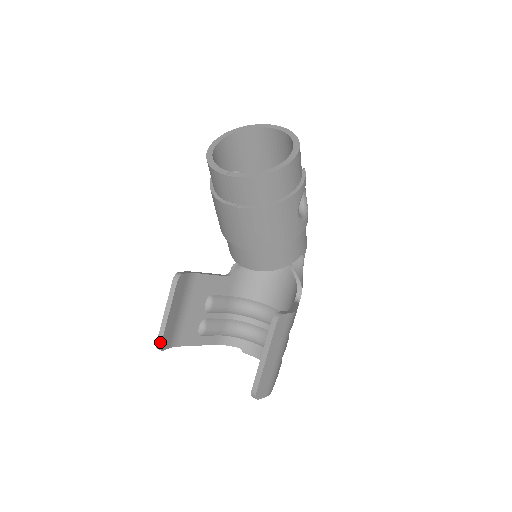
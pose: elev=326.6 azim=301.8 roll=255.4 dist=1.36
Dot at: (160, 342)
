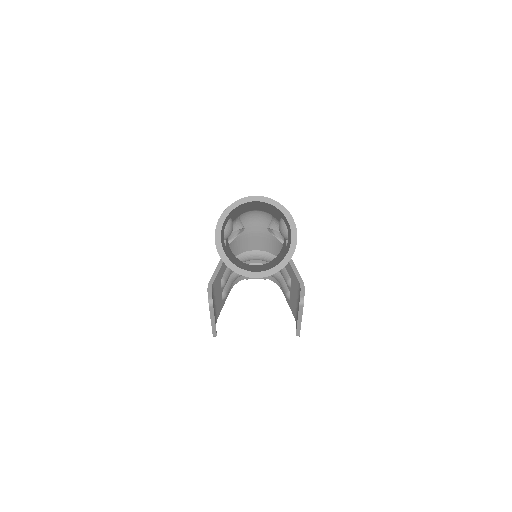
Dot at: (215, 335)
